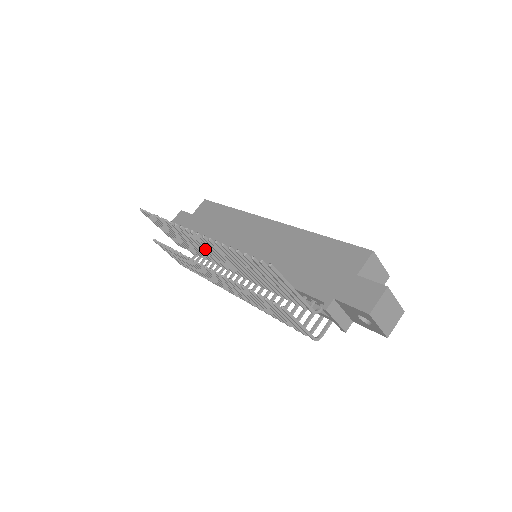
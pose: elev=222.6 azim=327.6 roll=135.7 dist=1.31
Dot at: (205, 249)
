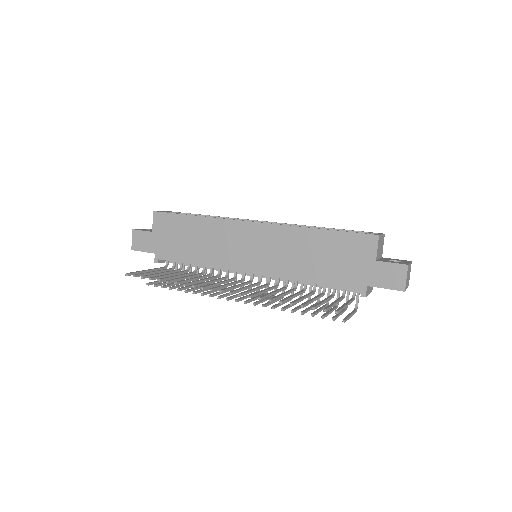
Dot at: occluded
